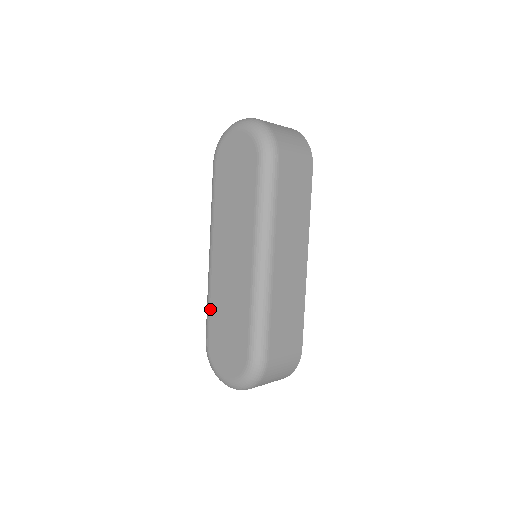
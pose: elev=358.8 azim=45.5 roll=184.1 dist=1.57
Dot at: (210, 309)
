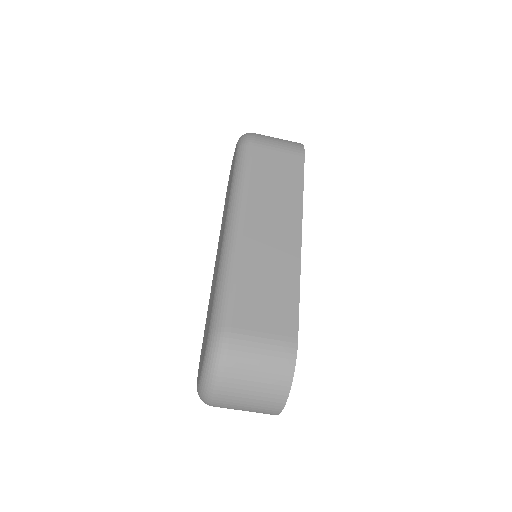
Dot at: occluded
